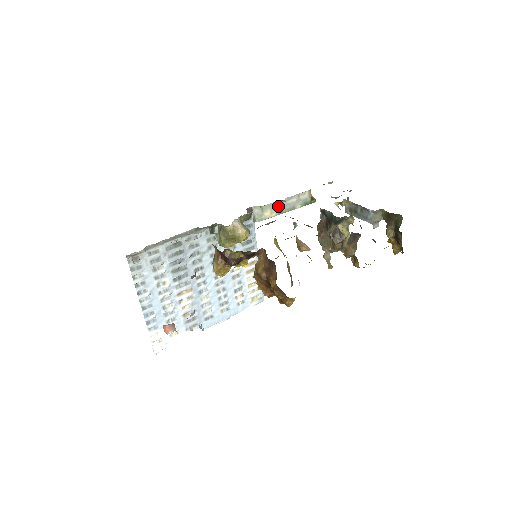
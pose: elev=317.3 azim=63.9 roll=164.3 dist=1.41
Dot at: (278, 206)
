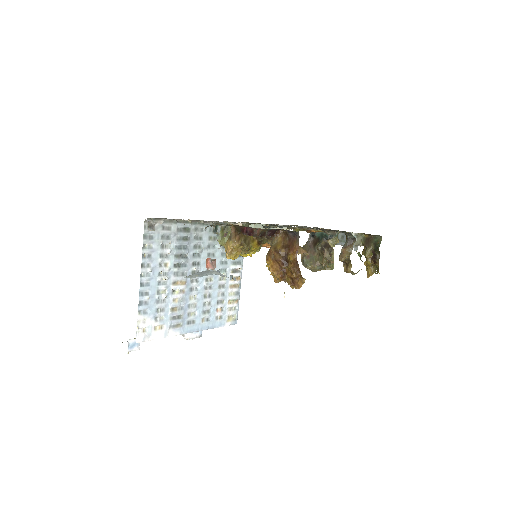
Dot at: occluded
